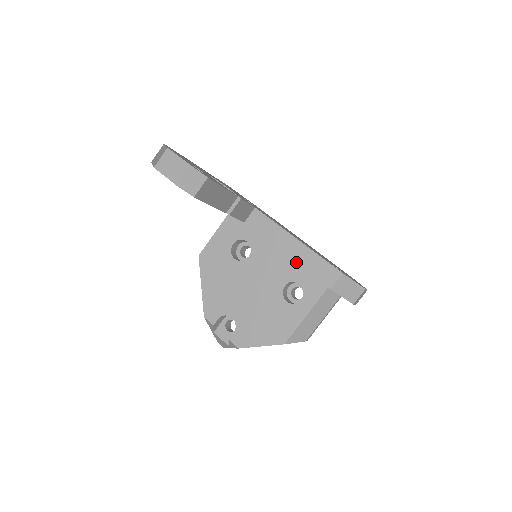
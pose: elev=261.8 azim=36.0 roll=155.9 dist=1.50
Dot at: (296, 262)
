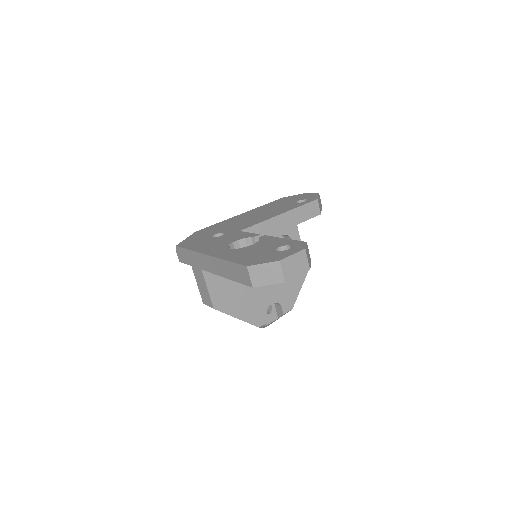
Dot at: occluded
